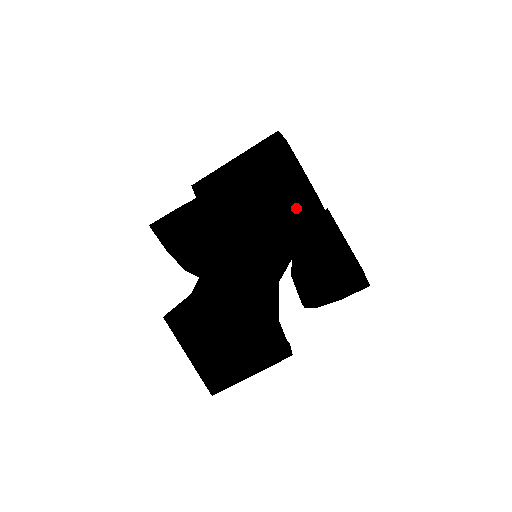
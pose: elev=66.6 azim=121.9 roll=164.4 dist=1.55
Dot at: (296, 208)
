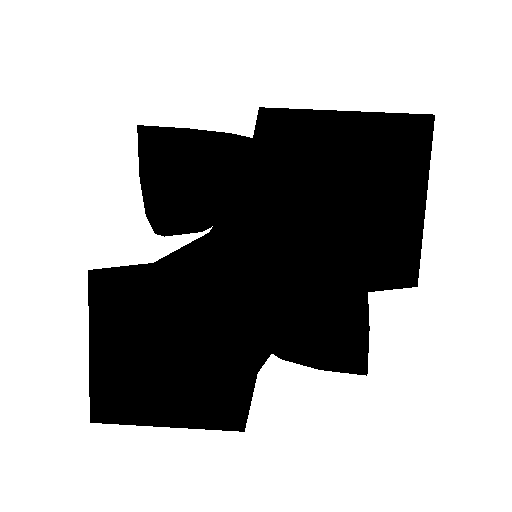
Dot at: (385, 238)
